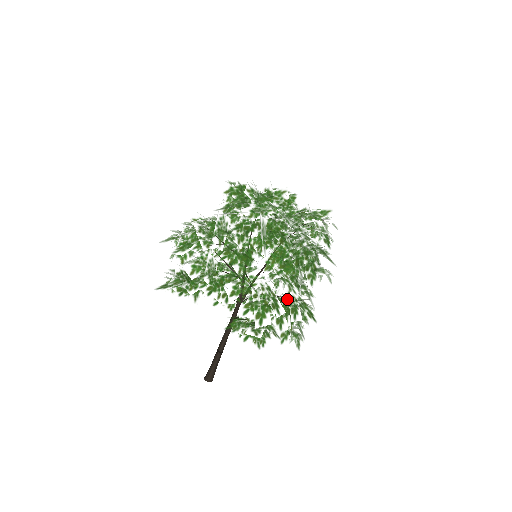
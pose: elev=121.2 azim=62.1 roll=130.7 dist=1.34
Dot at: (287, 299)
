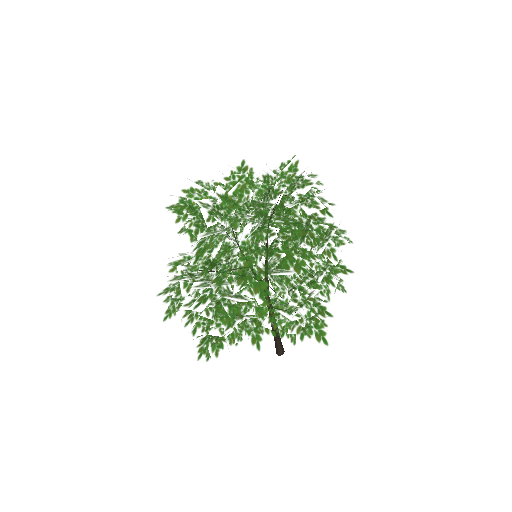
Dot at: (313, 272)
